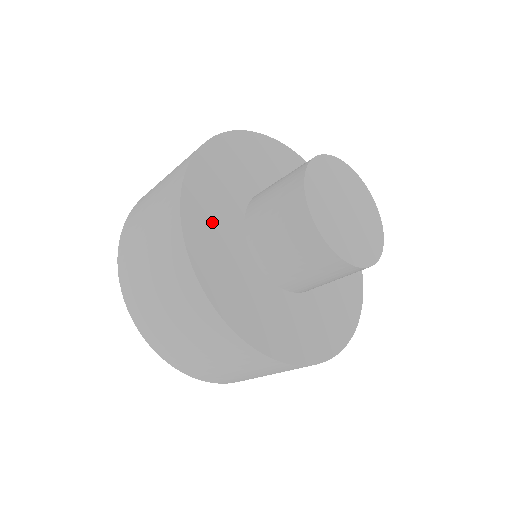
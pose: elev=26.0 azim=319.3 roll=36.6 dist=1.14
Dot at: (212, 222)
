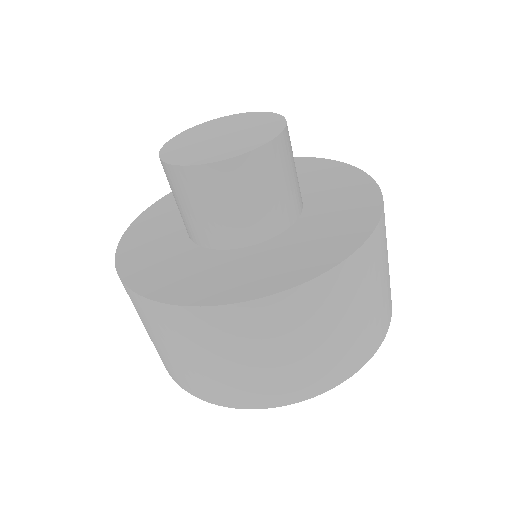
Dot at: (168, 270)
